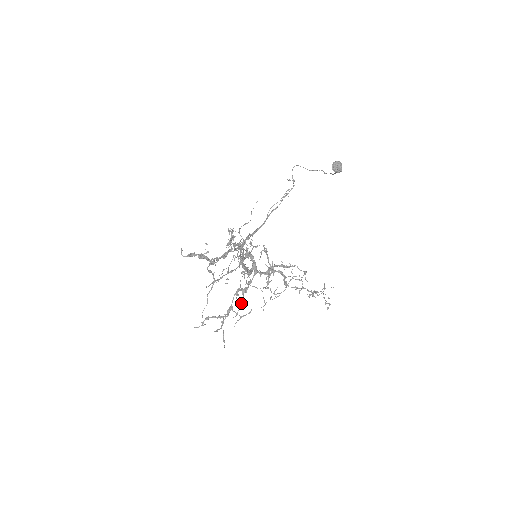
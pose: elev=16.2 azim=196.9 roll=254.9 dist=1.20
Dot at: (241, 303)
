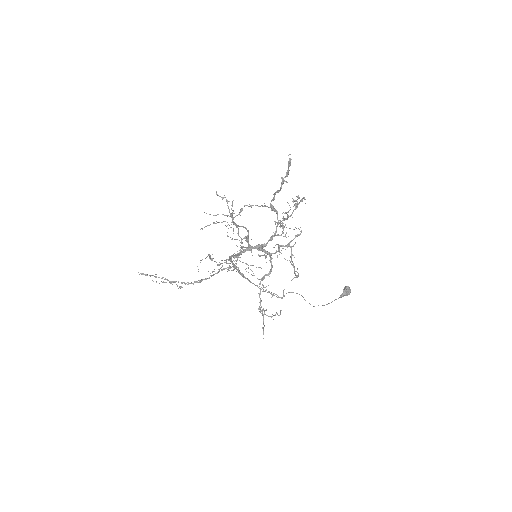
Dot at: (237, 239)
